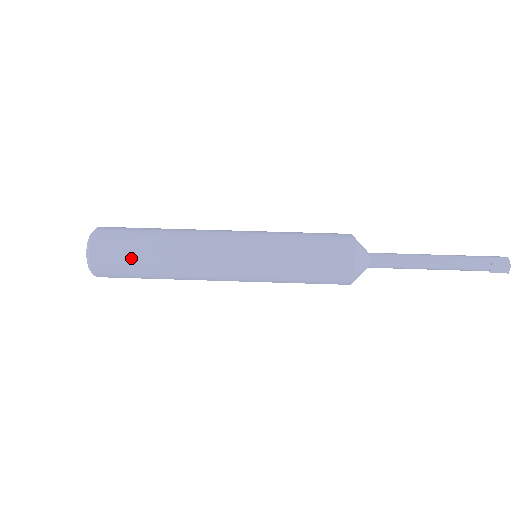
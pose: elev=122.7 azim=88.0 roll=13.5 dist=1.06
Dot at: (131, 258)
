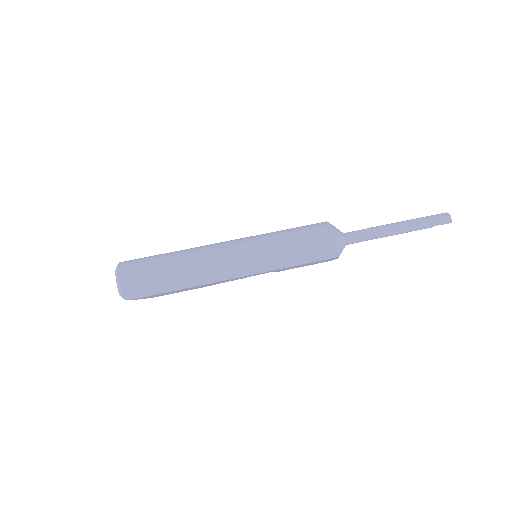
Dot at: (155, 272)
